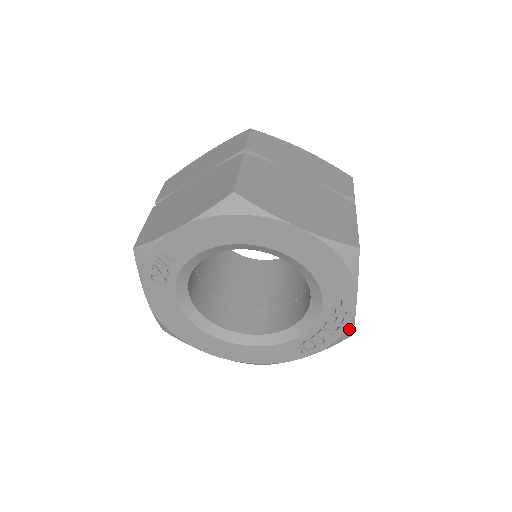
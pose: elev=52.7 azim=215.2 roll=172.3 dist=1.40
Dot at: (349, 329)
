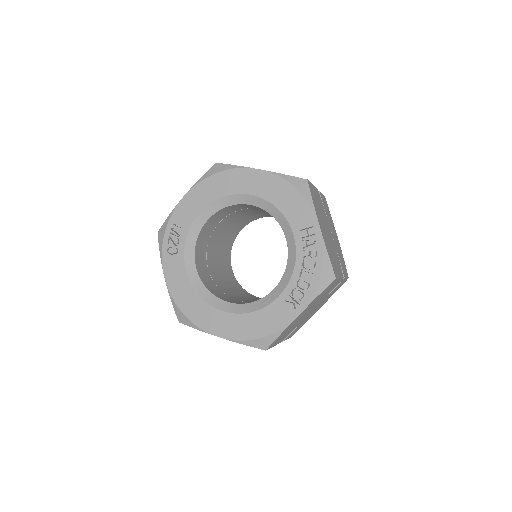
Dot at: (326, 264)
